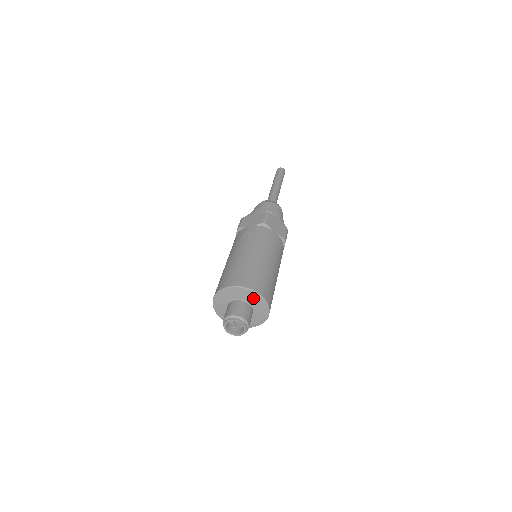
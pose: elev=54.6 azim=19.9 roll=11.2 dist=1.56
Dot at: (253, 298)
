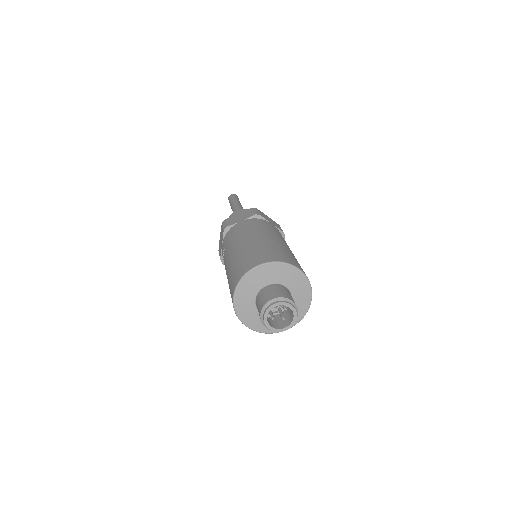
Dot at: (261, 276)
